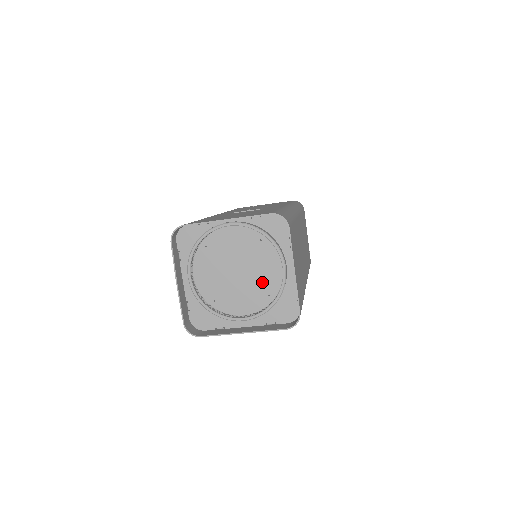
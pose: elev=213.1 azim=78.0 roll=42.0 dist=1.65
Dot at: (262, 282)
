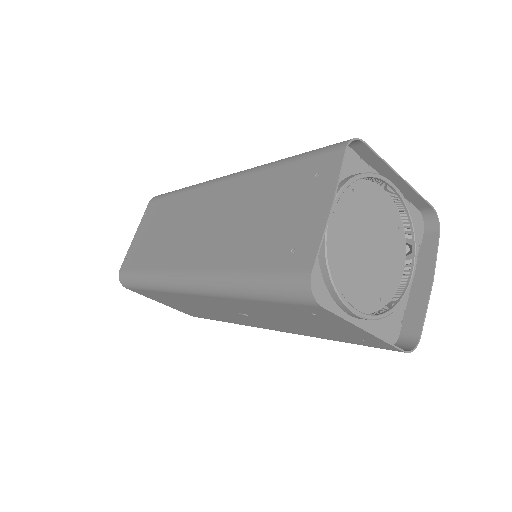
Dot at: (382, 278)
